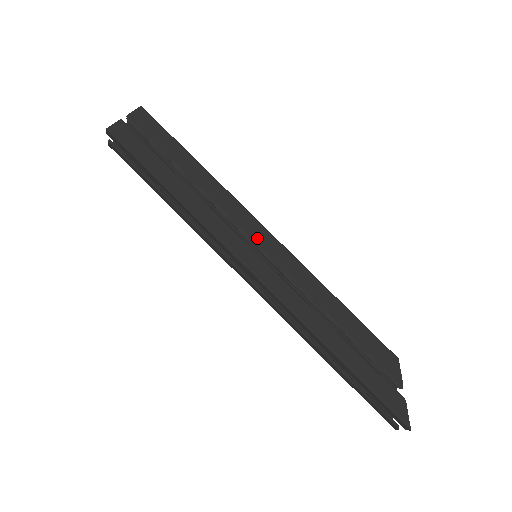
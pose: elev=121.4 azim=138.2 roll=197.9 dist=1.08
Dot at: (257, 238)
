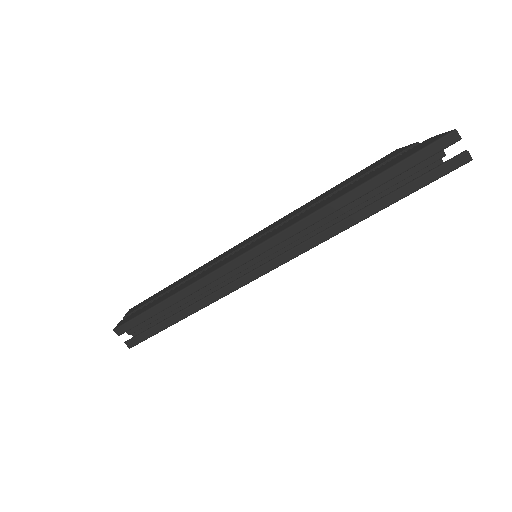
Dot at: (241, 246)
